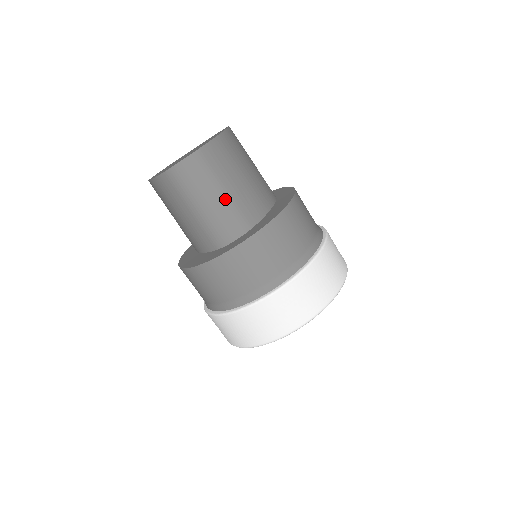
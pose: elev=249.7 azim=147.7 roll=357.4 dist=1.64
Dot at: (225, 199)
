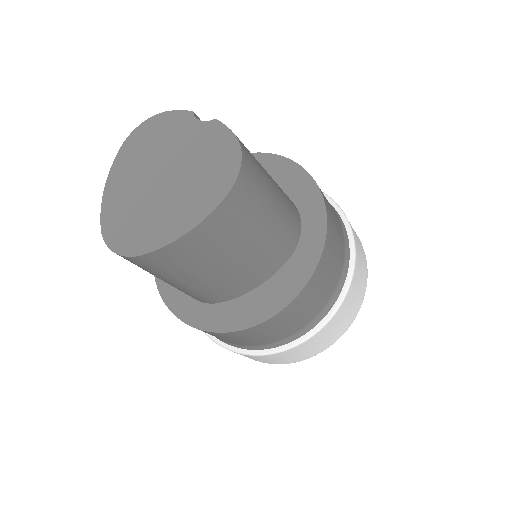
Dot at: (179, 286)
